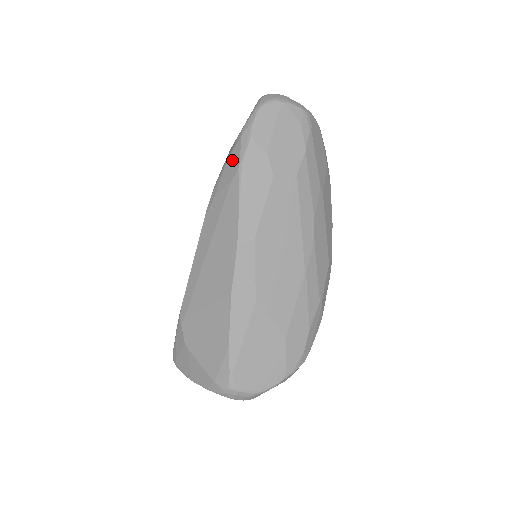
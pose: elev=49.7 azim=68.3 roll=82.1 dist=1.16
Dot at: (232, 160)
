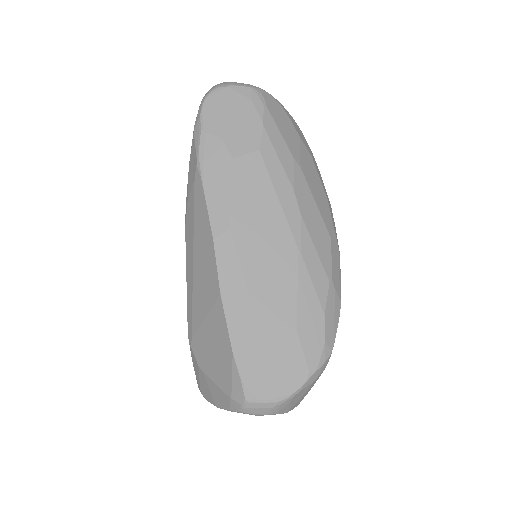
Dot at: (192, 159)
